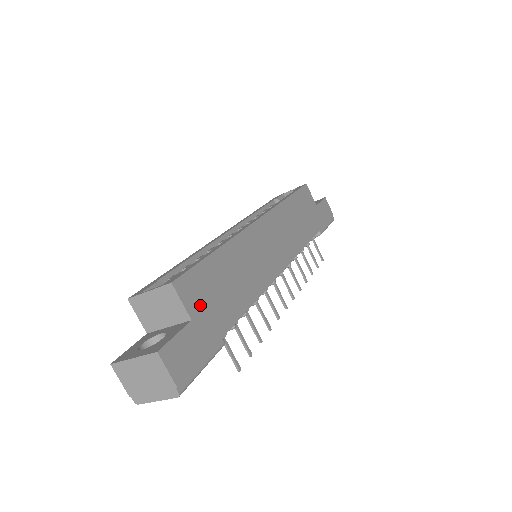
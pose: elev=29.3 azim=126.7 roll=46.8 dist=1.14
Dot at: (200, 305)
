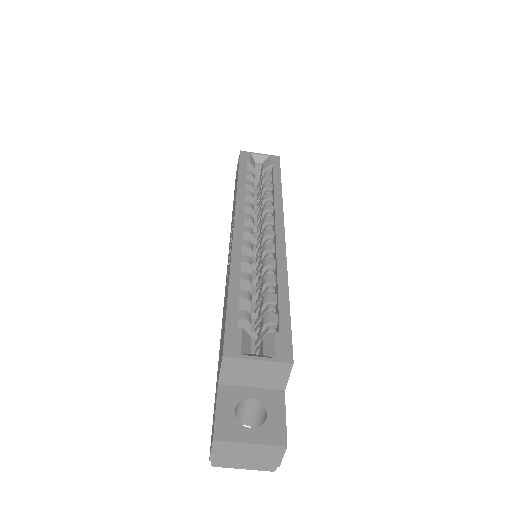
Dot at: occluded
